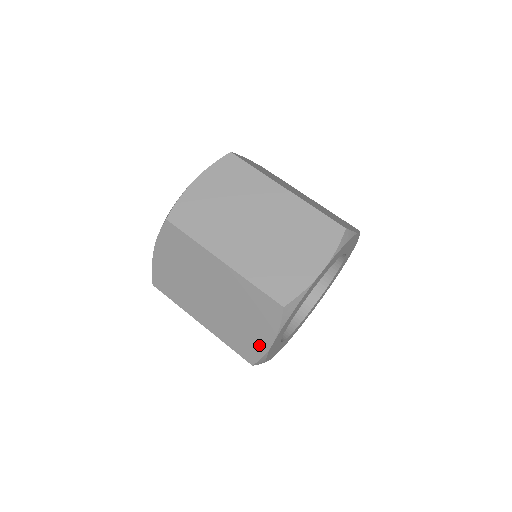
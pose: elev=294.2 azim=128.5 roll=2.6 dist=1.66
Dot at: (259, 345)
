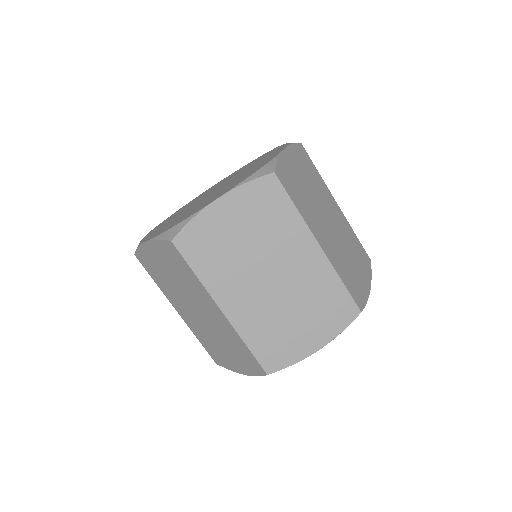
Dot at: (230, 364)
